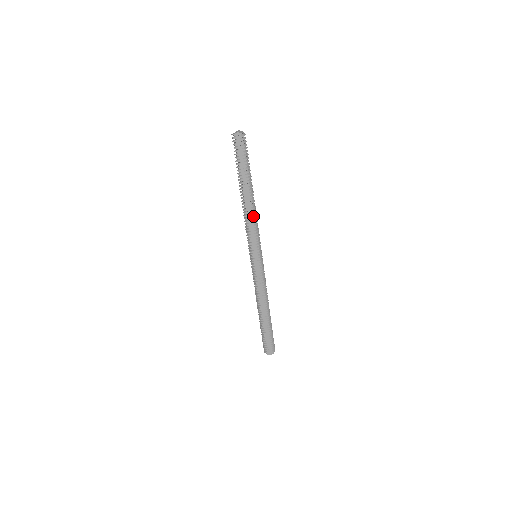
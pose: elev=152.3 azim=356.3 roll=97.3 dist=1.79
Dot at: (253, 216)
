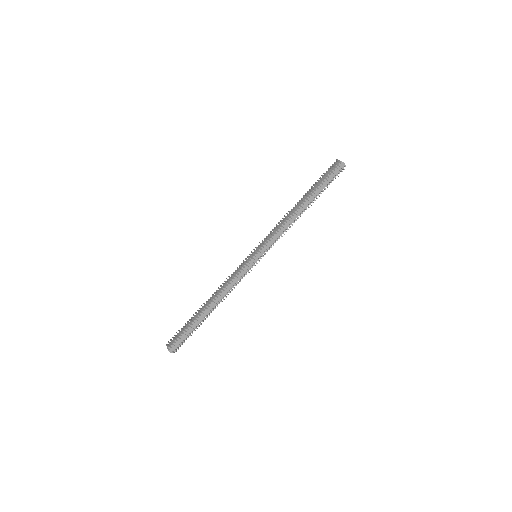
Dot at: occluded
